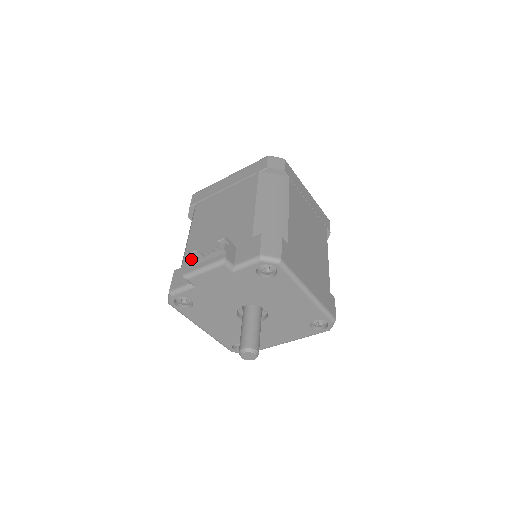
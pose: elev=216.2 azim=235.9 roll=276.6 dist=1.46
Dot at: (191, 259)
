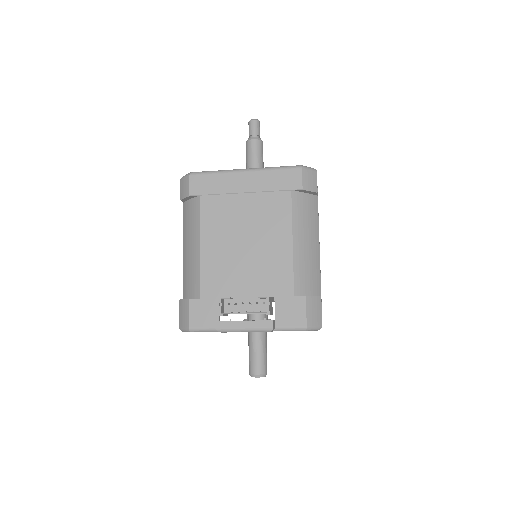
Dot at: (221, 306)
